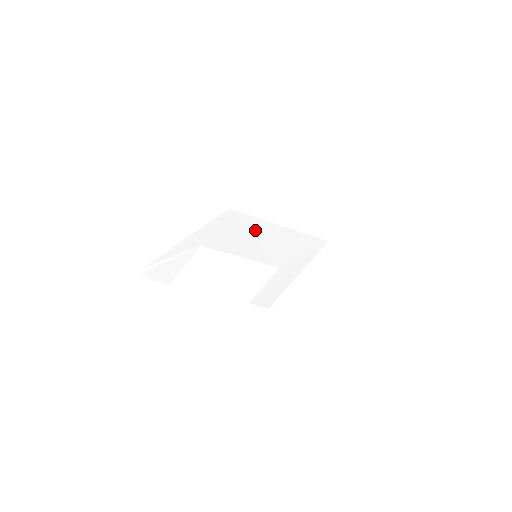
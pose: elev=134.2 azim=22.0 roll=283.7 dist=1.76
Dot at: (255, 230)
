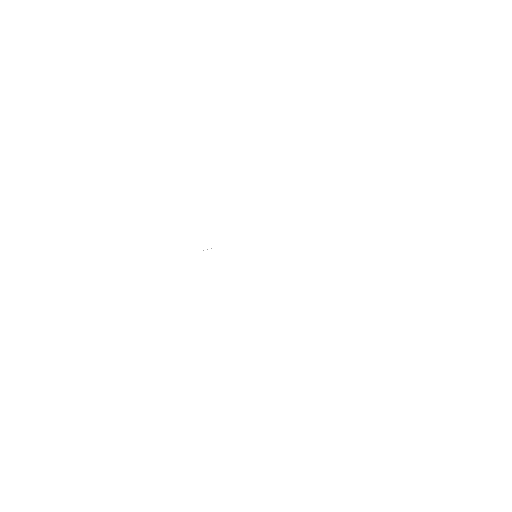
Dot at: occluded
